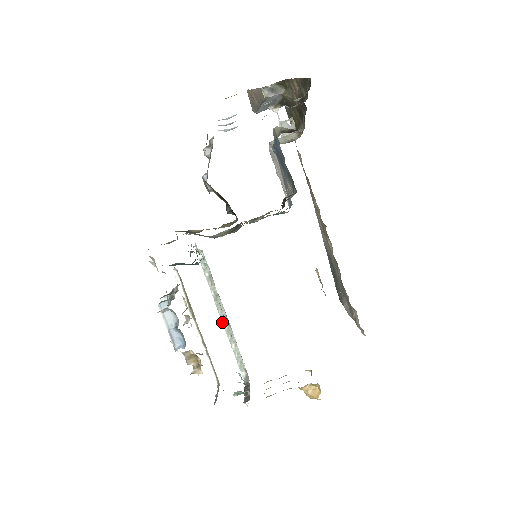
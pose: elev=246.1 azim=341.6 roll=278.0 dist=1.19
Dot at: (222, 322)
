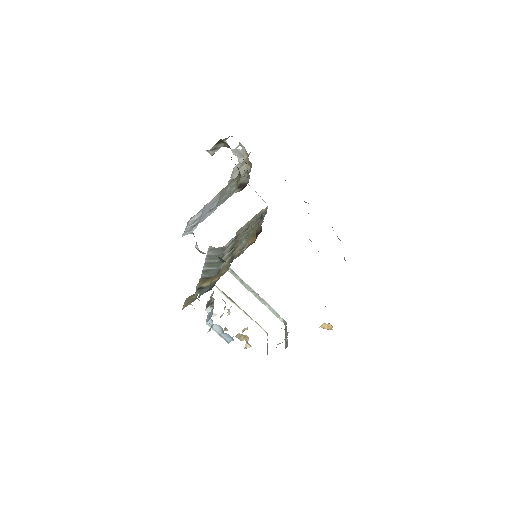
Dot at: occluded
